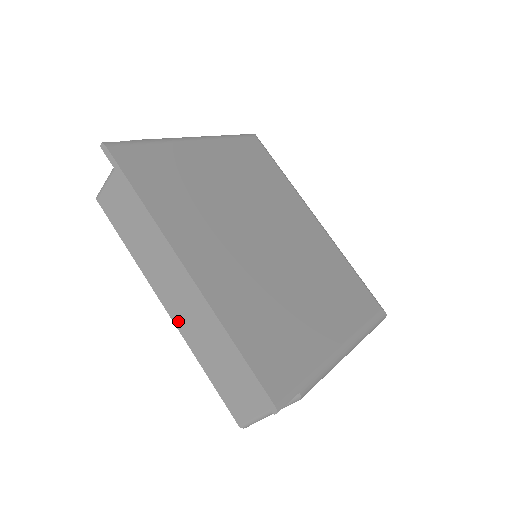
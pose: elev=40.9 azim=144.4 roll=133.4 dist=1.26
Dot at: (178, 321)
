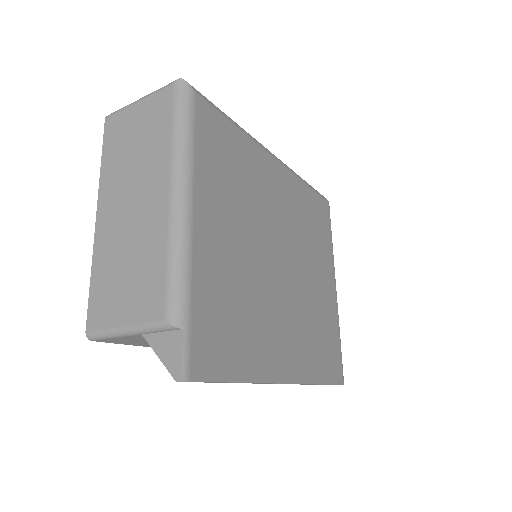
Dot at: occluded
